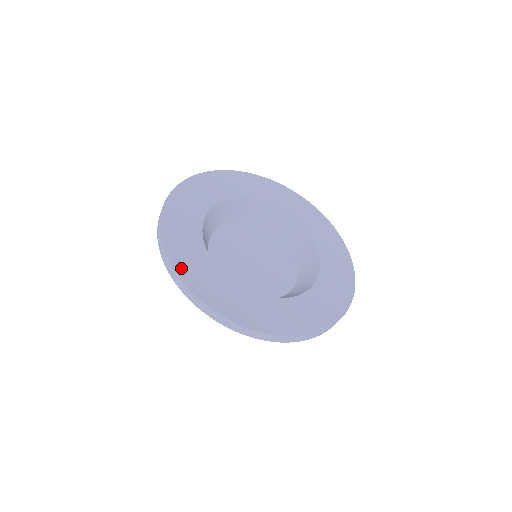
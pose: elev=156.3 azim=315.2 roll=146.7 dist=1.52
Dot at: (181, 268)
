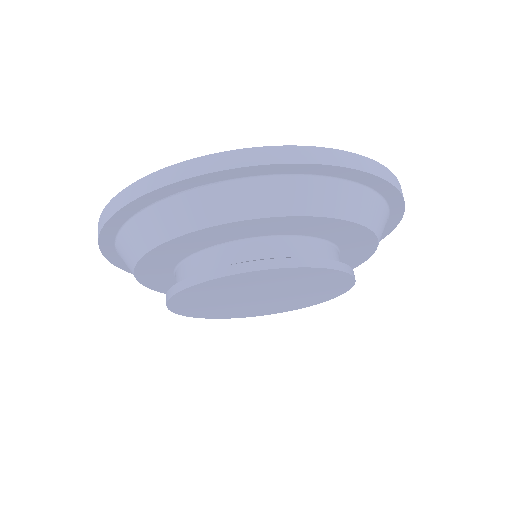
Dot at: occluded
